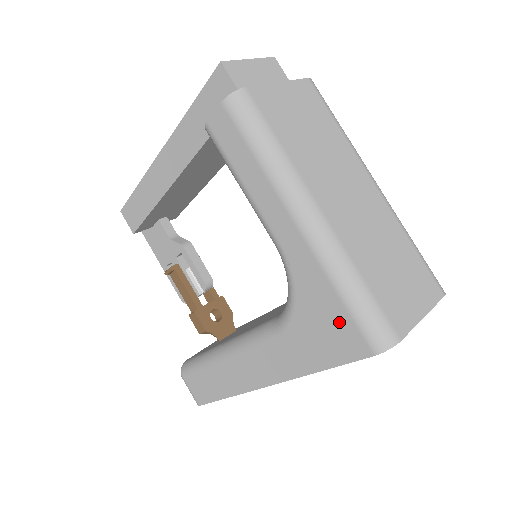
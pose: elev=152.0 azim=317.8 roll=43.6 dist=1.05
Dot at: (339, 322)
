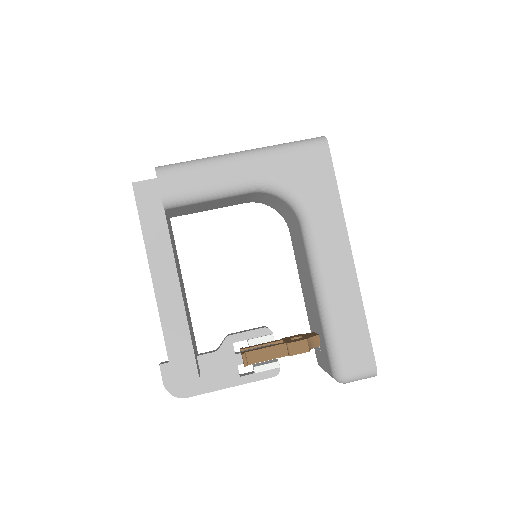
Dot at: (306, 159)
